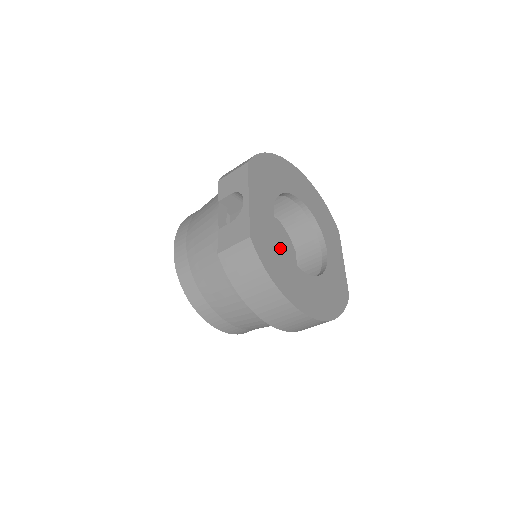
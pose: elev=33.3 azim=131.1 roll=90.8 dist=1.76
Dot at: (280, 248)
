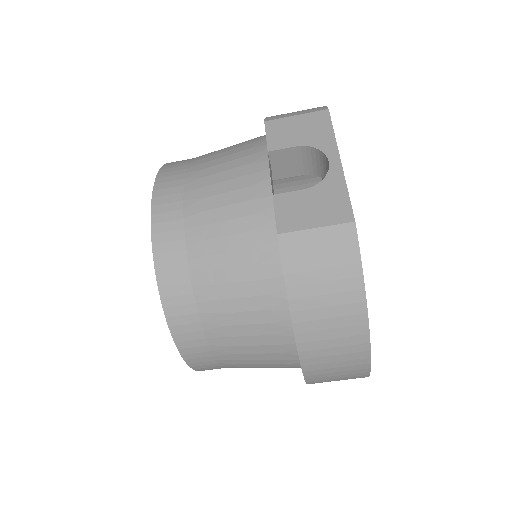
Dot at: occluded
